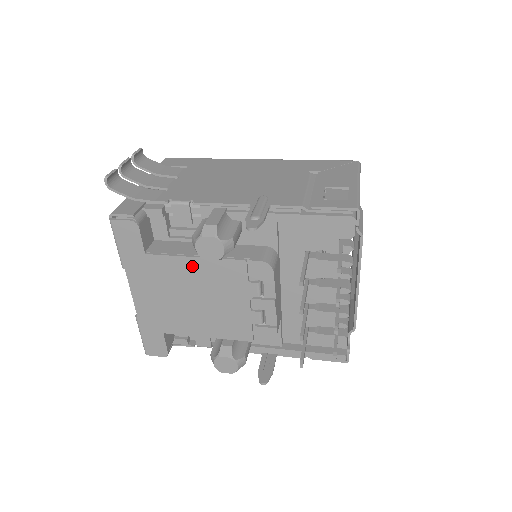
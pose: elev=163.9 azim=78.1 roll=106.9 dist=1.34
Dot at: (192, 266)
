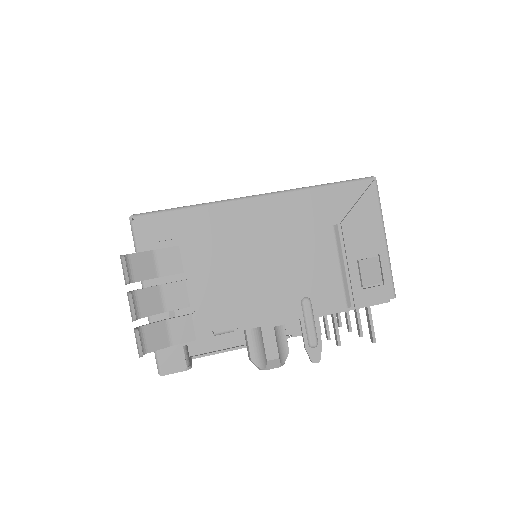
Dot at: occluded
